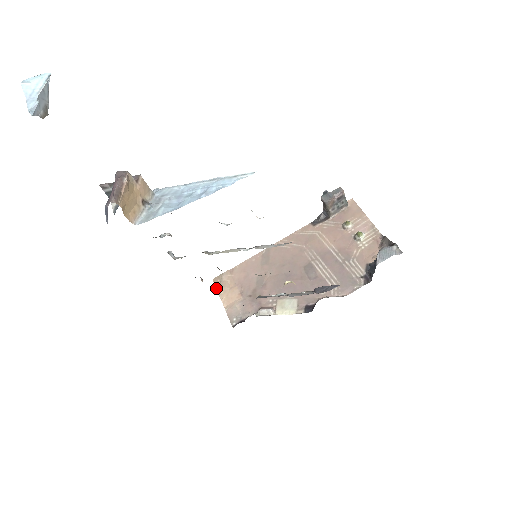
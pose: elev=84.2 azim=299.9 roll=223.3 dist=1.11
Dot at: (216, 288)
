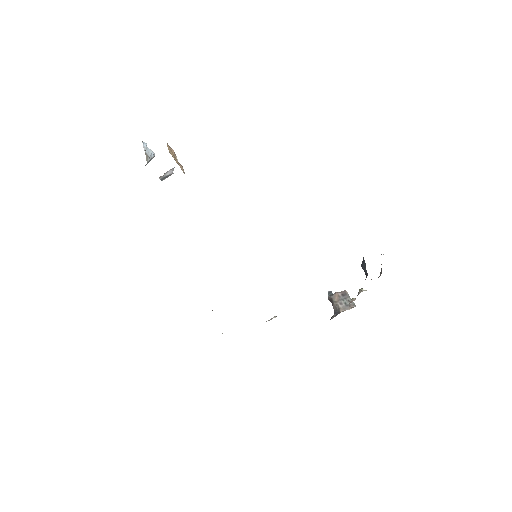
Dot at: occluded
